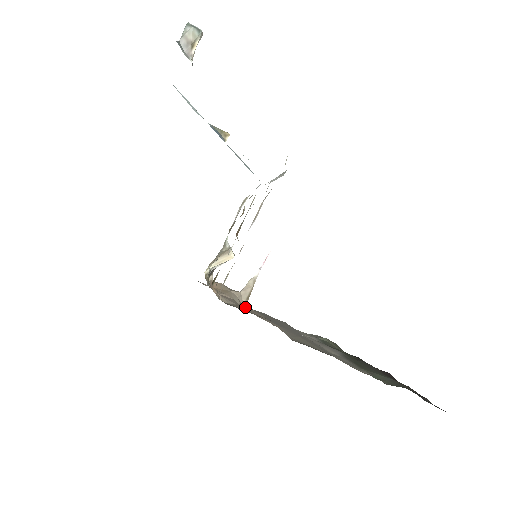
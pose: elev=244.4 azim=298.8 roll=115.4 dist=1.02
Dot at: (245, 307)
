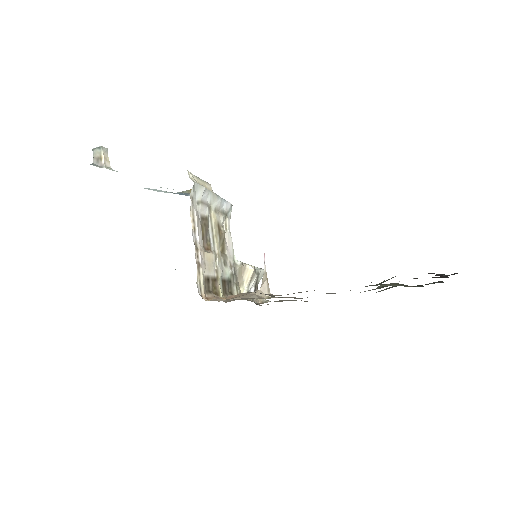
Dot at: occluded
